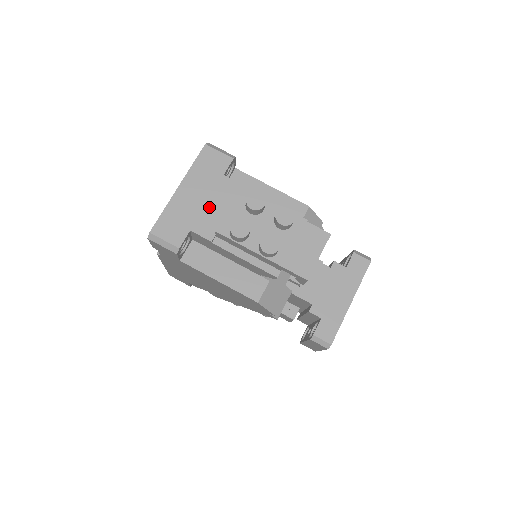
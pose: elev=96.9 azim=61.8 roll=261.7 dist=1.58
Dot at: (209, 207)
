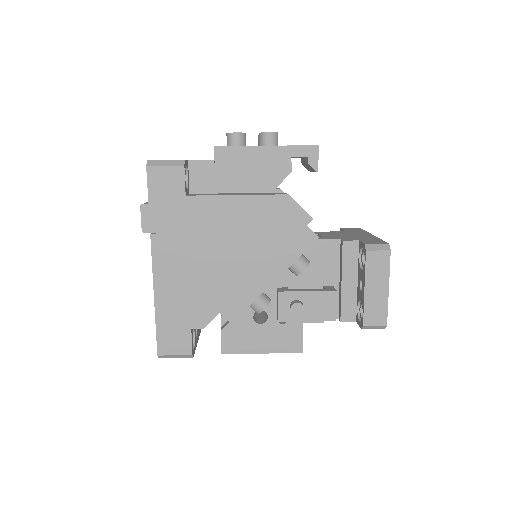
Dot at: occluded
